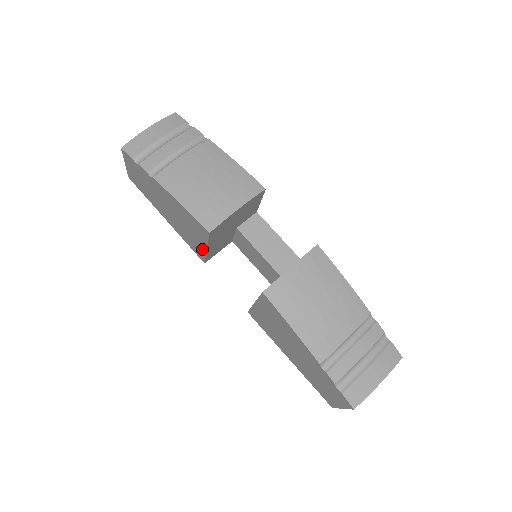
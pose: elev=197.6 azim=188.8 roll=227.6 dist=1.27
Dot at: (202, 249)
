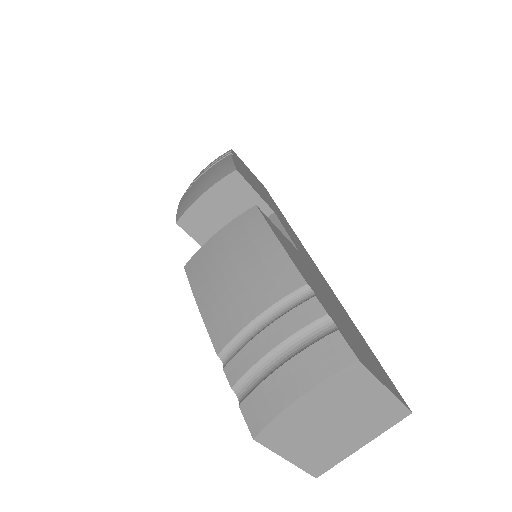
Dot at: occluded
